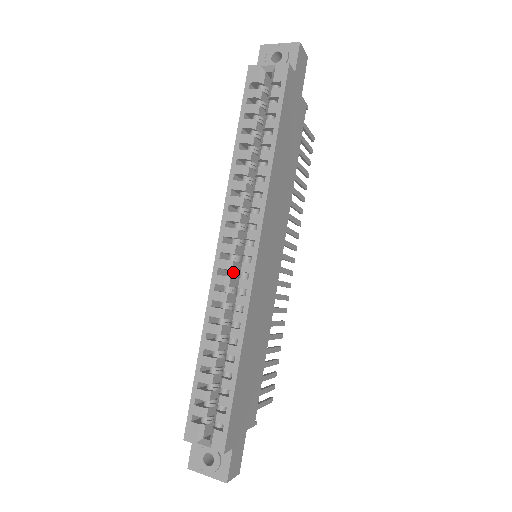
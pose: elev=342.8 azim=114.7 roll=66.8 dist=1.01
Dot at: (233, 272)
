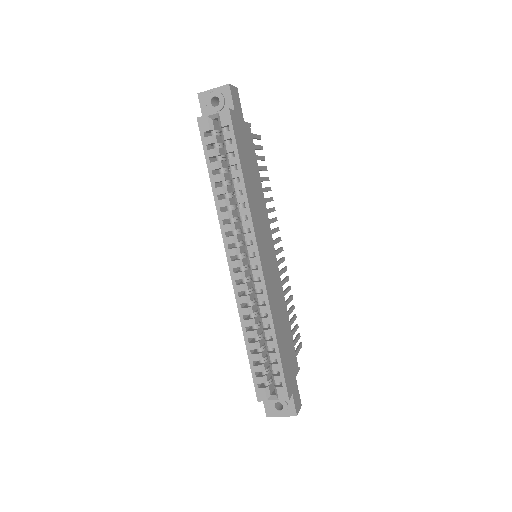
Dot at: (247, 278)
